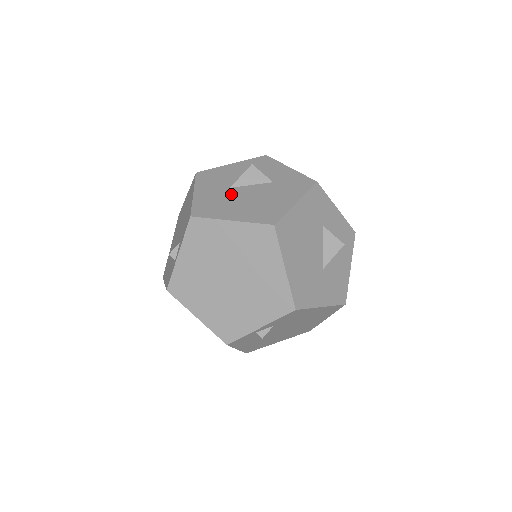
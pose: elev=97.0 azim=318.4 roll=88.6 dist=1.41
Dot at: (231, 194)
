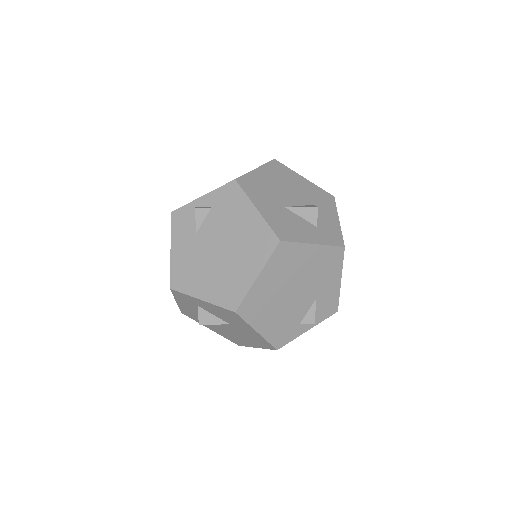
Dot at: occluded
